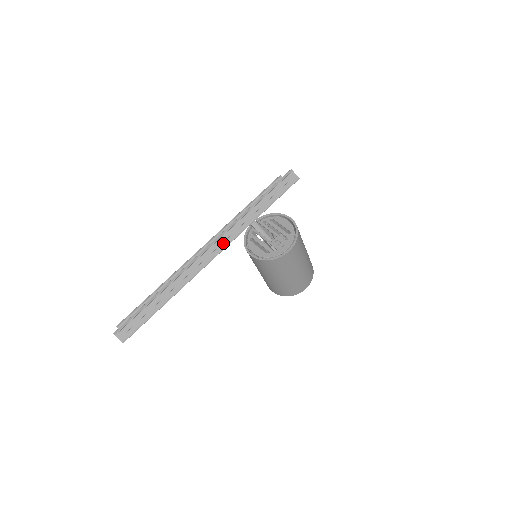
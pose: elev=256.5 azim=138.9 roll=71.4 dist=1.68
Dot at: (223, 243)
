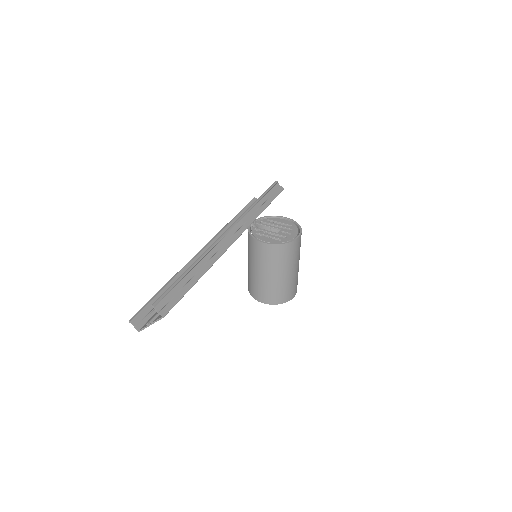
Dot at: (240, 229)
